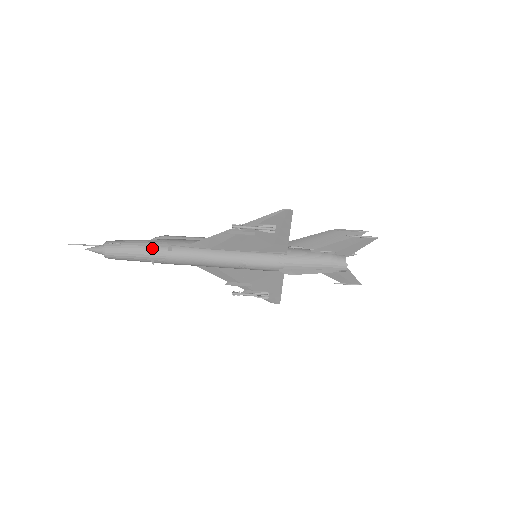
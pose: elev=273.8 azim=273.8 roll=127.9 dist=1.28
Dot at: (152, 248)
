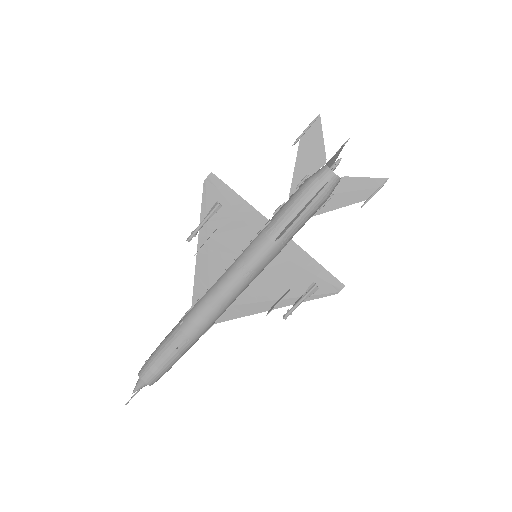
Dot at: (169, 337)
